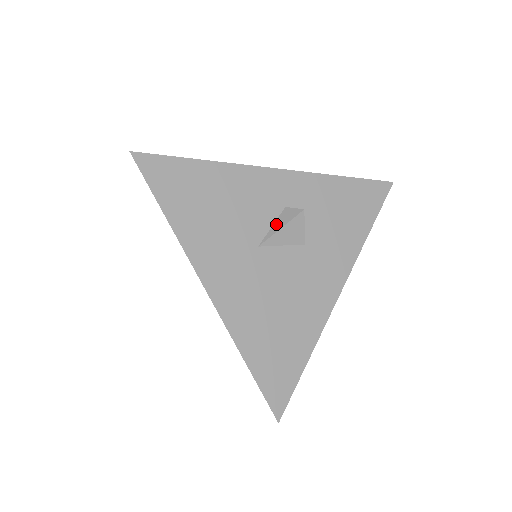
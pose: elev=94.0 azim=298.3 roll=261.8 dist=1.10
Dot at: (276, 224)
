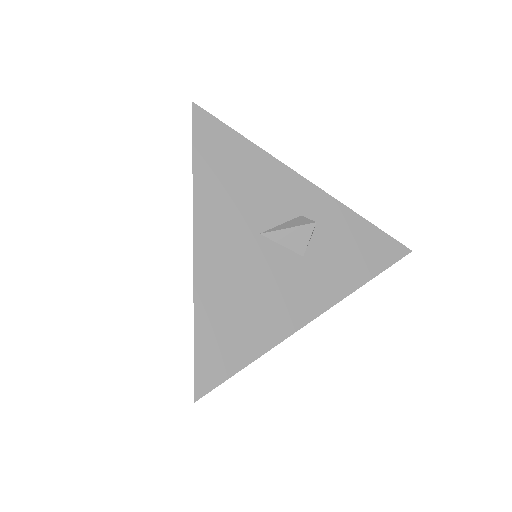
Dot at: (285, 224)
